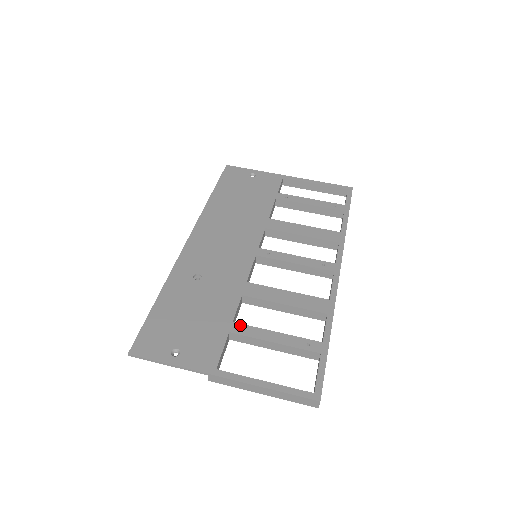
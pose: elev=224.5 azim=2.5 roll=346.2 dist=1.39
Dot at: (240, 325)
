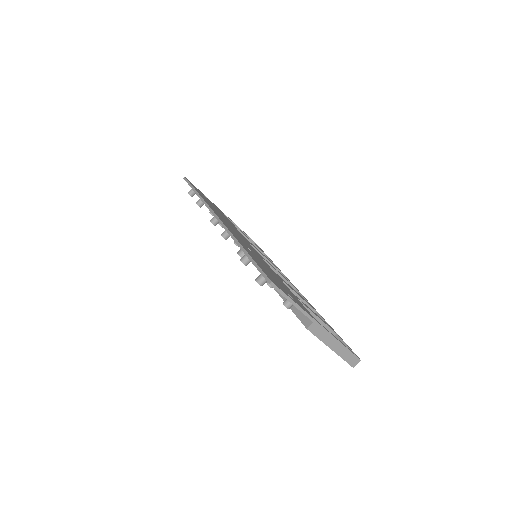
Dot at: (297, 297)
